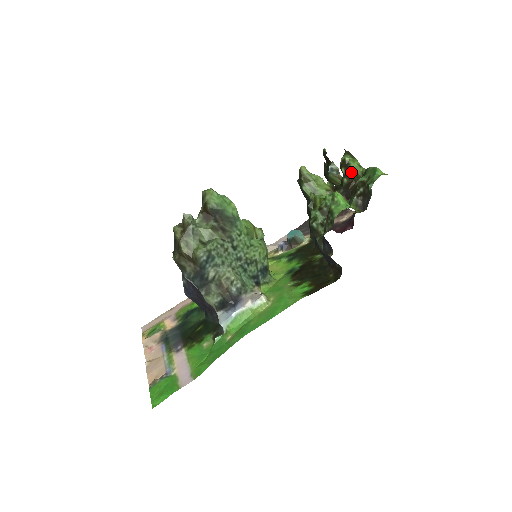
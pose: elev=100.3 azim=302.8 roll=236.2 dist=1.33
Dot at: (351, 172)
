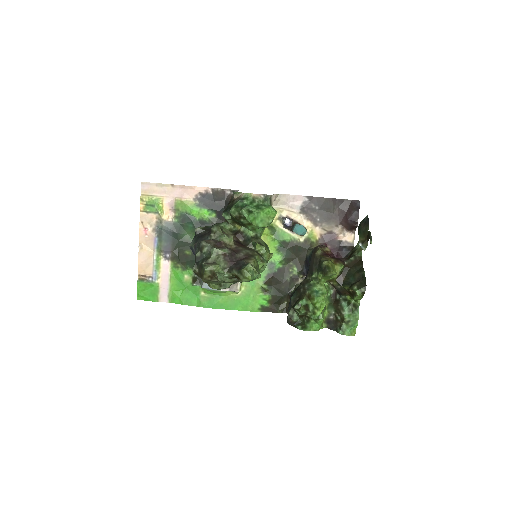
Dot at: (352, 296)
